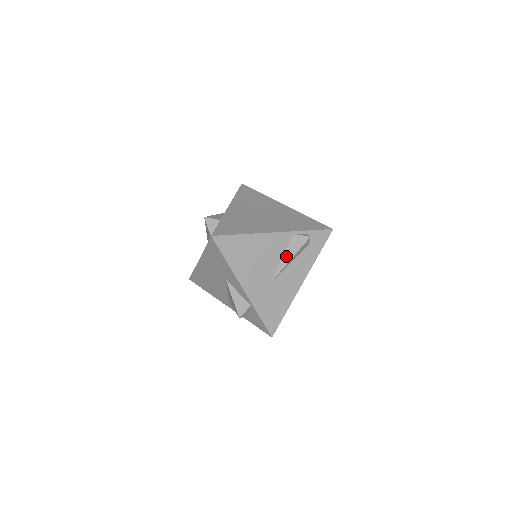
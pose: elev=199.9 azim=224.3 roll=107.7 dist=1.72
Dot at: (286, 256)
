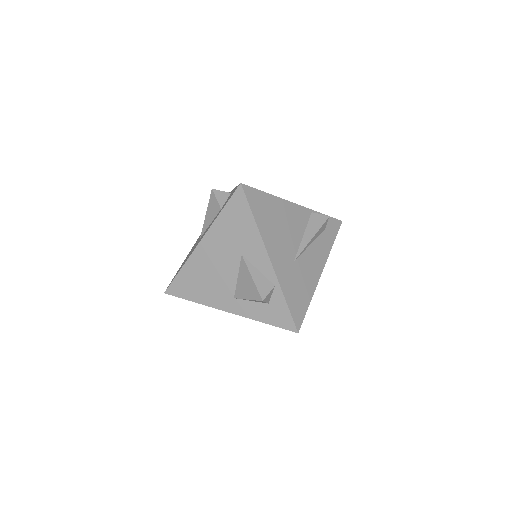
Dot at: (308, 233)
